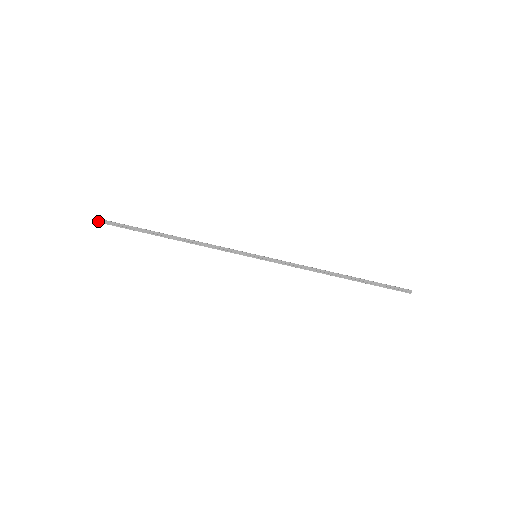
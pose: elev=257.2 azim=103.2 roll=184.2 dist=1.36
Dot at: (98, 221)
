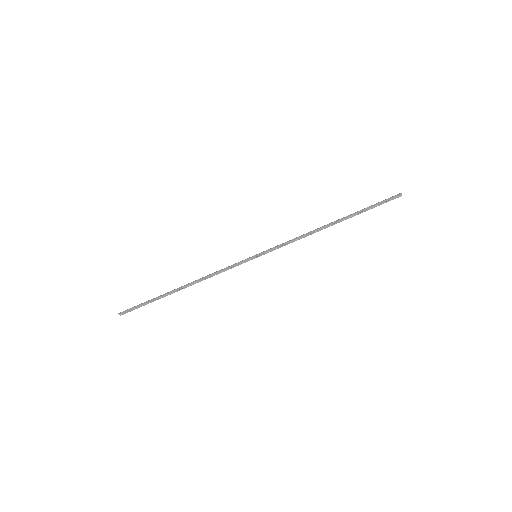
Dot at: (123, 314)
